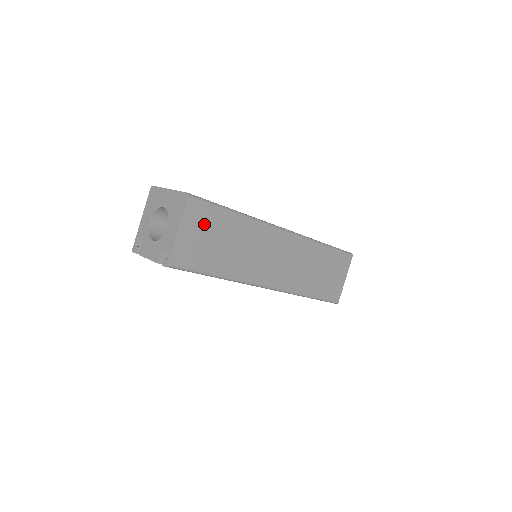
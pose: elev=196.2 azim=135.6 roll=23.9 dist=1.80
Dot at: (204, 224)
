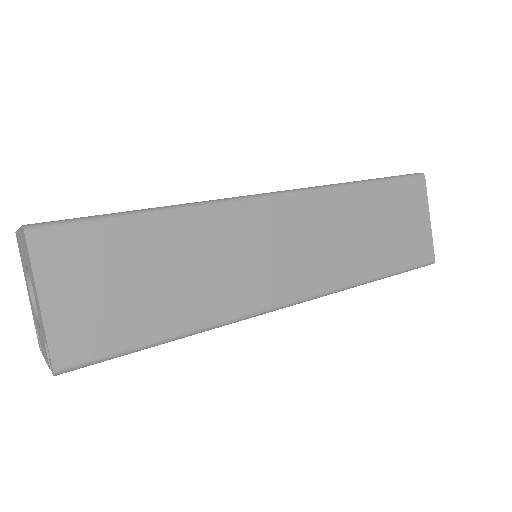
Dot at: (94, 264)
